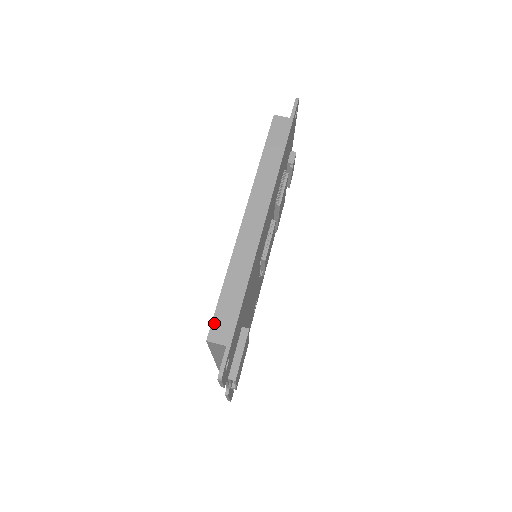
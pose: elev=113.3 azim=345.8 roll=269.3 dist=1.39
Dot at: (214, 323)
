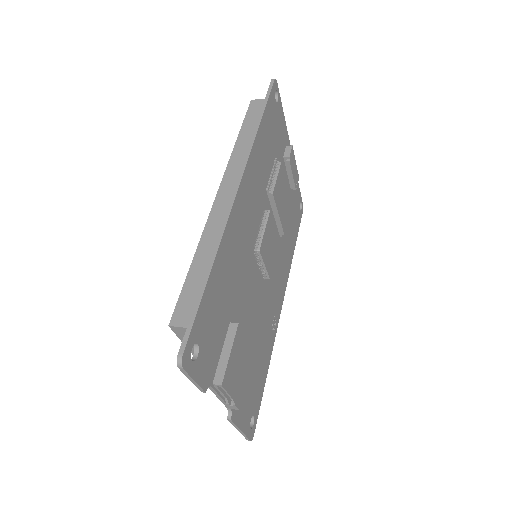
Dot at: (179, 305)
